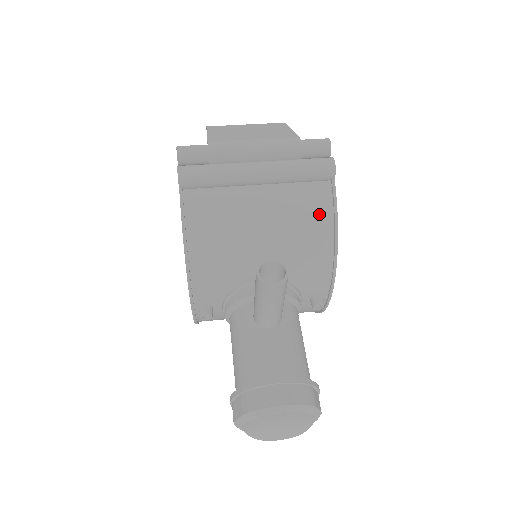
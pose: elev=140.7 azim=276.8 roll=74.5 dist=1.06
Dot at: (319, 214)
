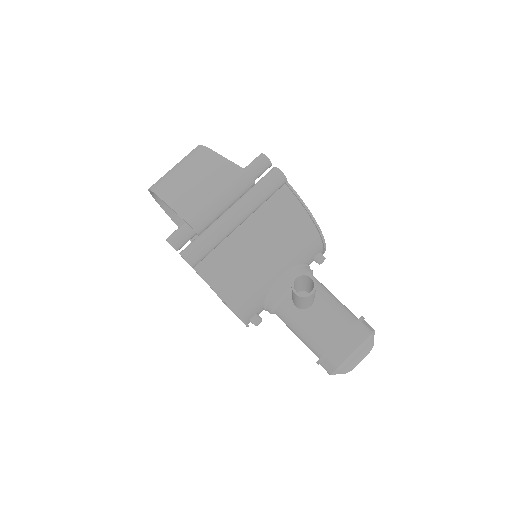
Dot at: (293, 212)
